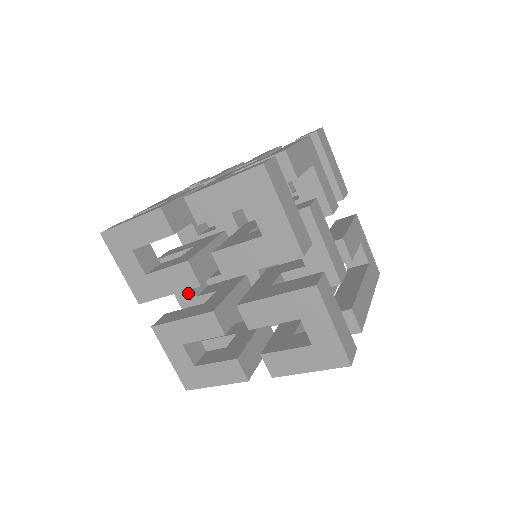
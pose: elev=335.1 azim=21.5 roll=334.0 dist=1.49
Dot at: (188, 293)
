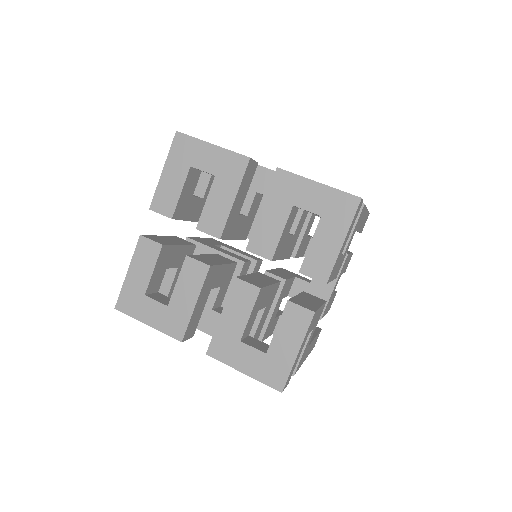
Dot at: occluded
